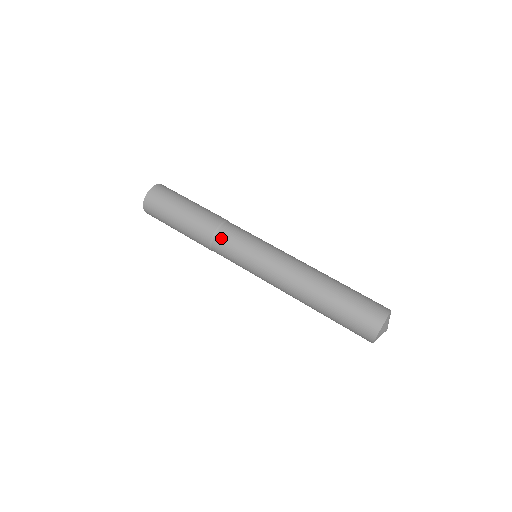
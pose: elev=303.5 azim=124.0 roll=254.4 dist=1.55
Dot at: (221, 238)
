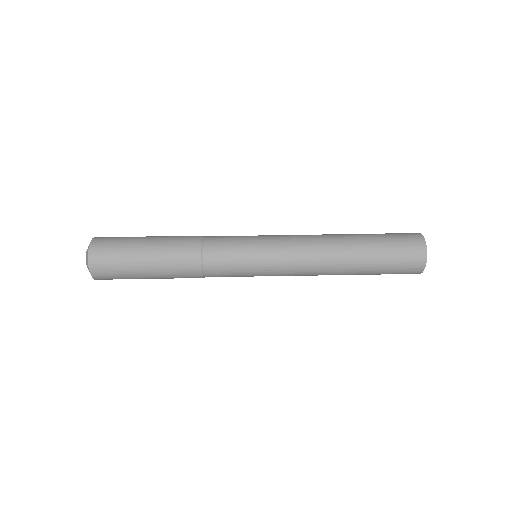
Dot at: (212, 251)
